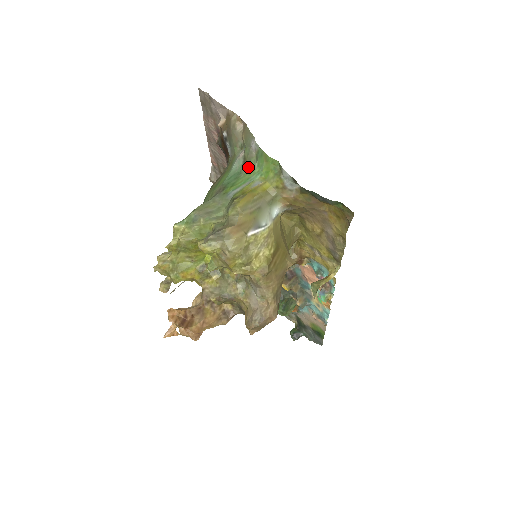
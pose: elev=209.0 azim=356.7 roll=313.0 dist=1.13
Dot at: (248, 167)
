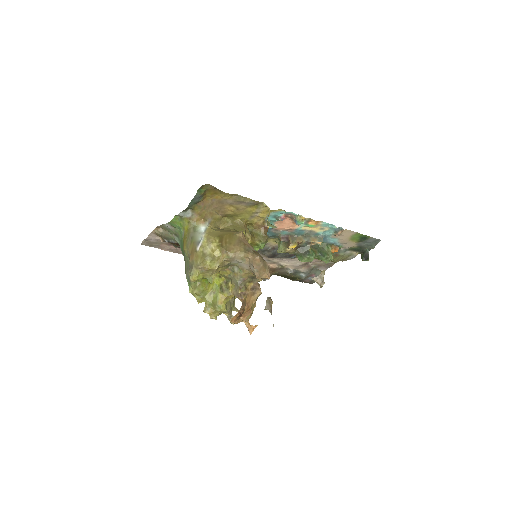
Dot at: (179, 235)
